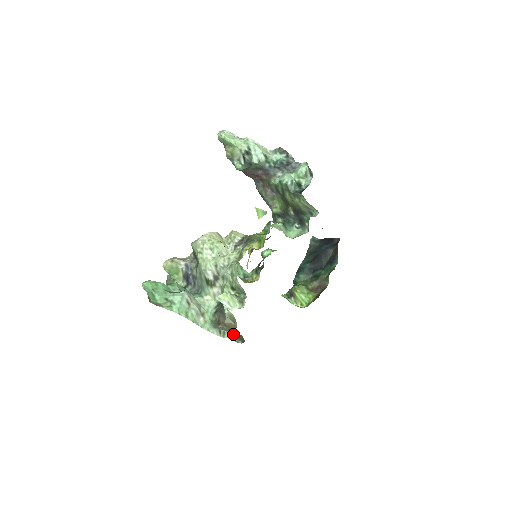
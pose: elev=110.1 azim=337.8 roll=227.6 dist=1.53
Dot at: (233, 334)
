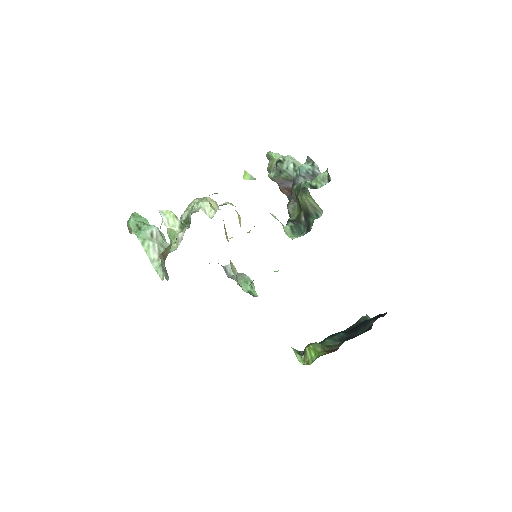
Dot at: occluded
